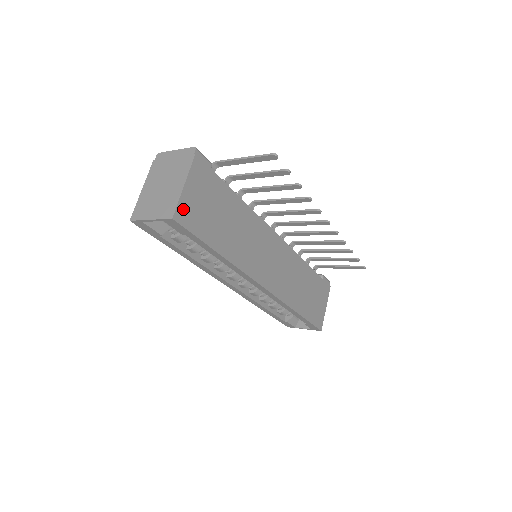
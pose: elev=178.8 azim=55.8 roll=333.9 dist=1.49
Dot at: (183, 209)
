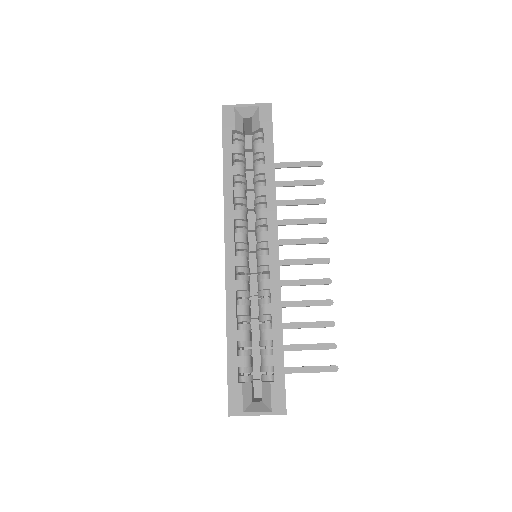
Dot at: occluded
